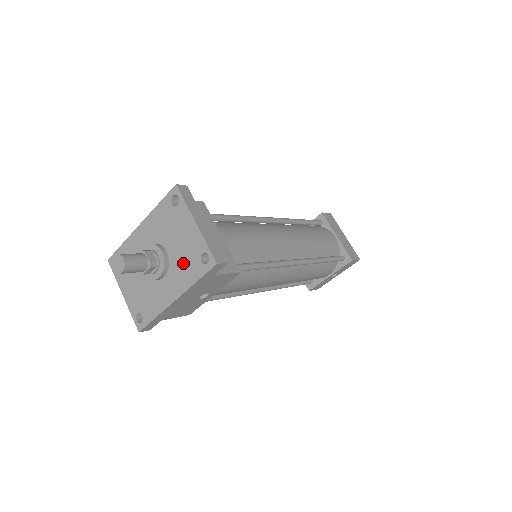
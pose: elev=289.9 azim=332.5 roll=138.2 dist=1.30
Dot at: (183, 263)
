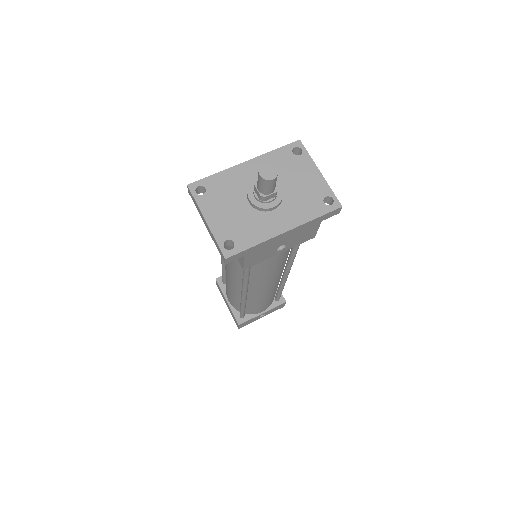
Dot at: (301, 201)
